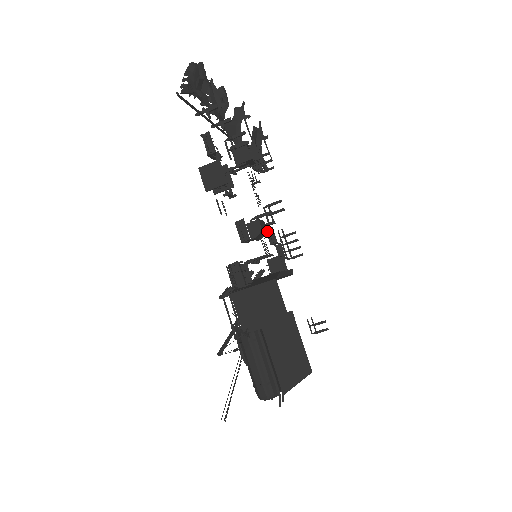
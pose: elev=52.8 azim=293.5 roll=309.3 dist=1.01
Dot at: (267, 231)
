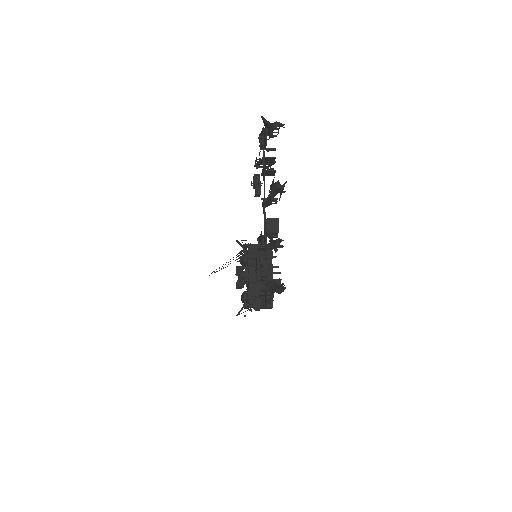
Dot at: (256, 194)
